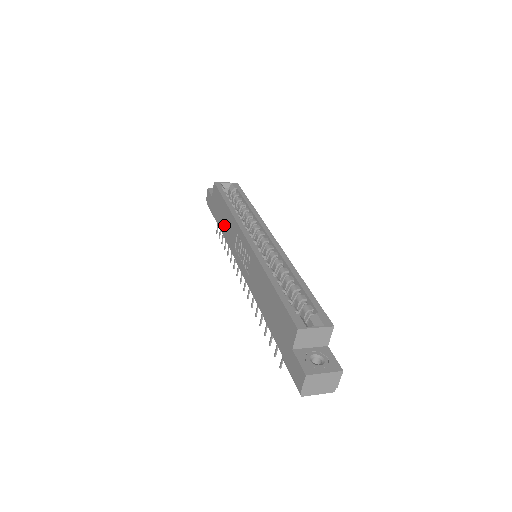
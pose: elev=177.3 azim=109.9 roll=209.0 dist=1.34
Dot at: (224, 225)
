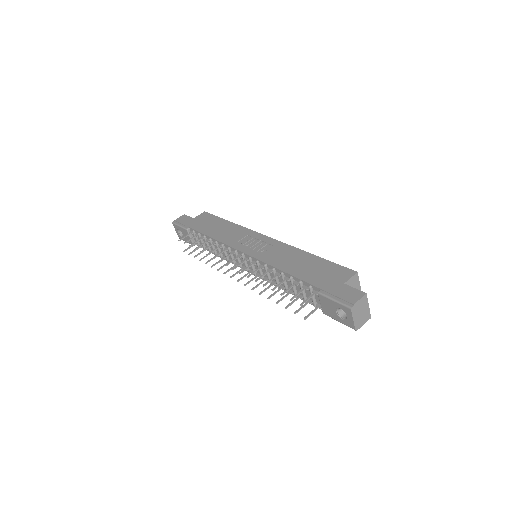
Dot at: (217, 231)
